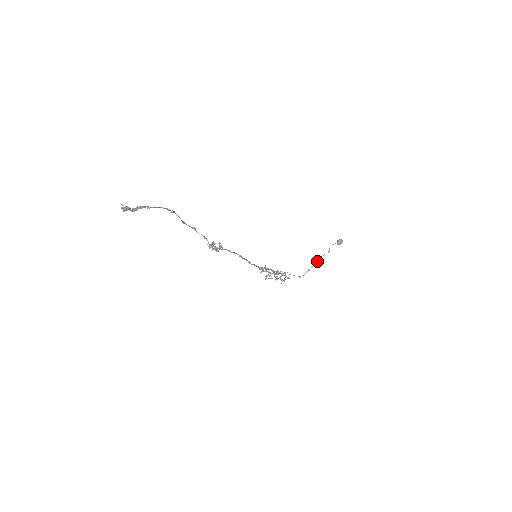
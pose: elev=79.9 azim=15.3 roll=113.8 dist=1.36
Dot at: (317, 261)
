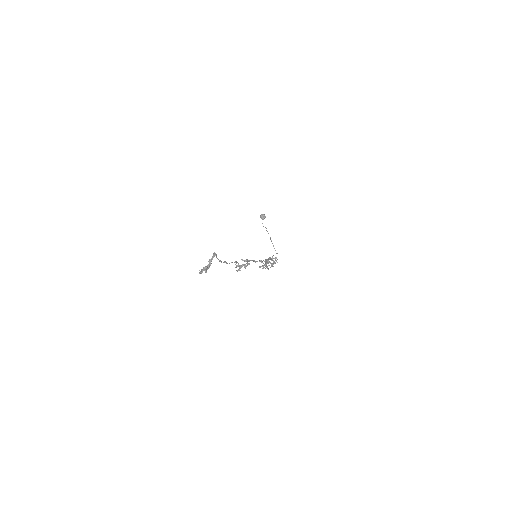
Dot at: (270, 237)
